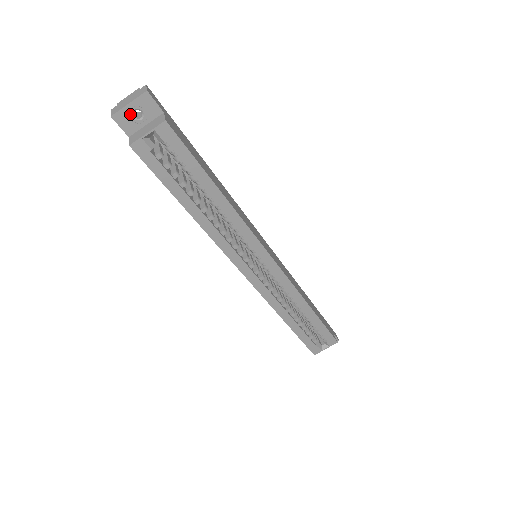
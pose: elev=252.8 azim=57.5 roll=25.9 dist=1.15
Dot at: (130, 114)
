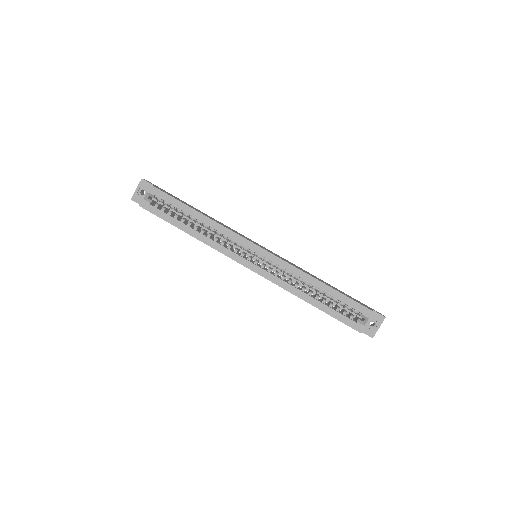
Dot at: (139, 194)
